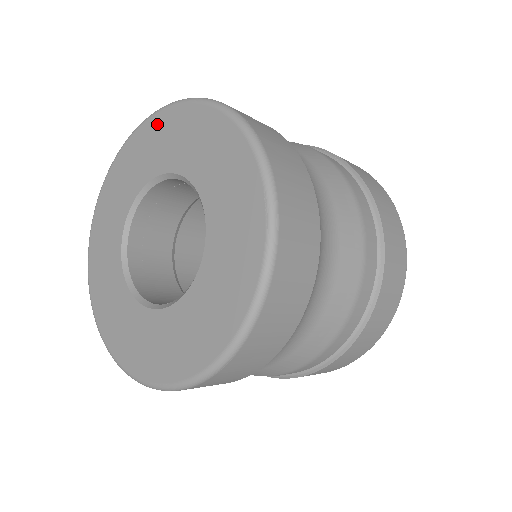
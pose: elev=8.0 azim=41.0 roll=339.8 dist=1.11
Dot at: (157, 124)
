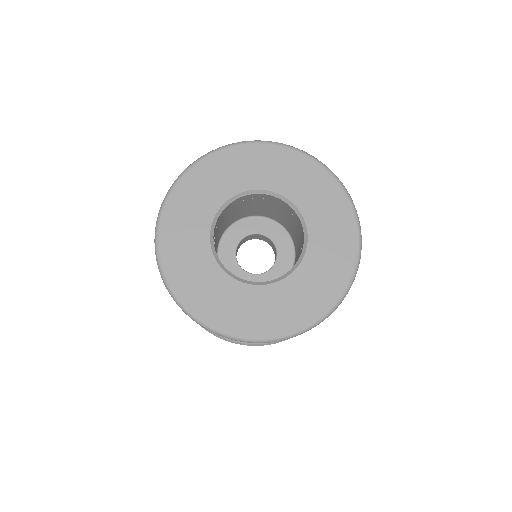
Dot at: (185, 187)
